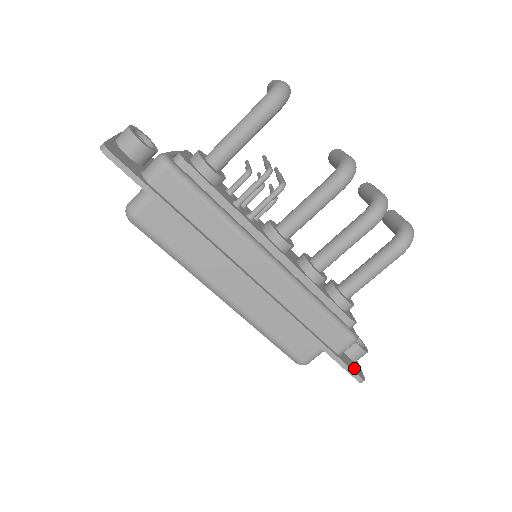
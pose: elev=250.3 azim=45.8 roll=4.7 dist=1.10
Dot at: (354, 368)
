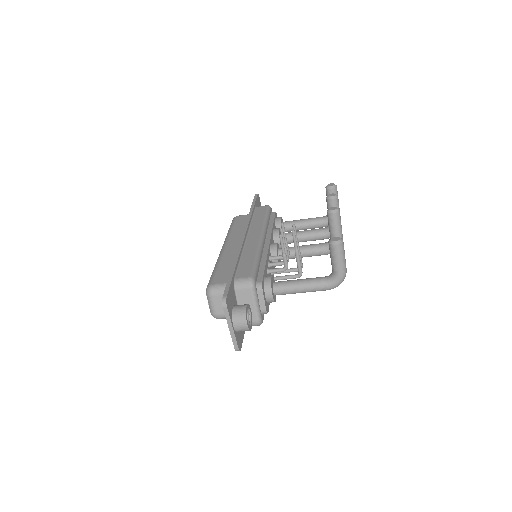
Dot at: occluded
